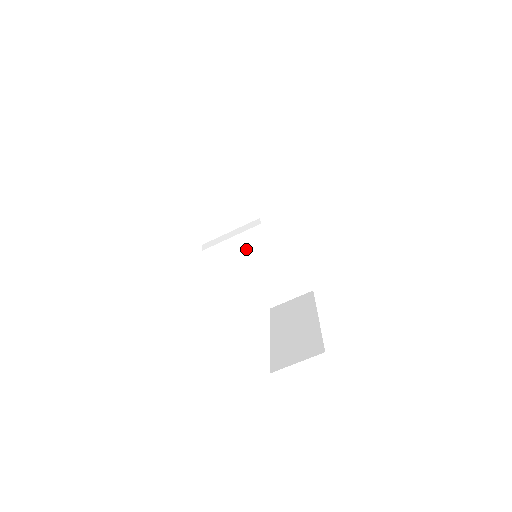
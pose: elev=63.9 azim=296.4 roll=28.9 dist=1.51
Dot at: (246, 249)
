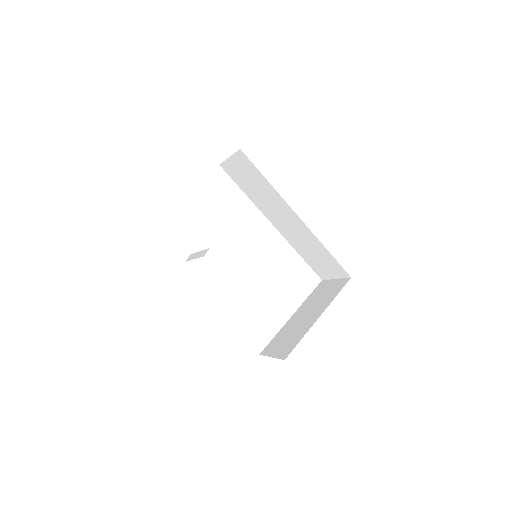
Dot at: (284, 231)
